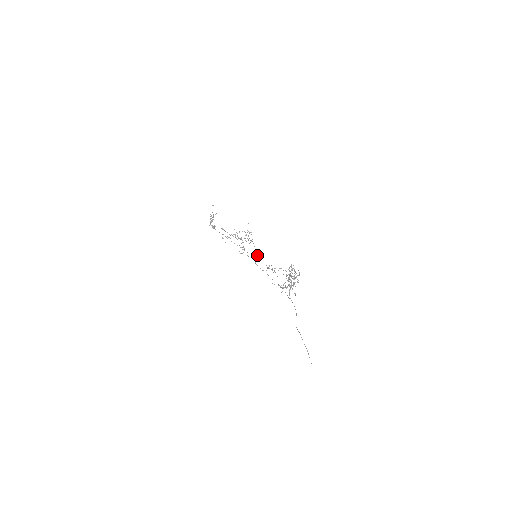
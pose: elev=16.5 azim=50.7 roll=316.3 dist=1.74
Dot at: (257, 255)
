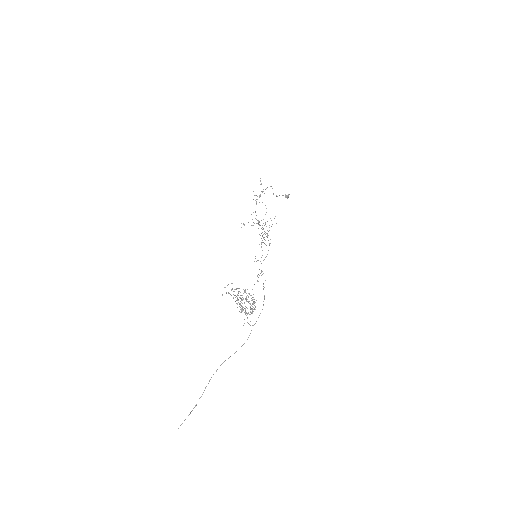
Dot at: occluded
